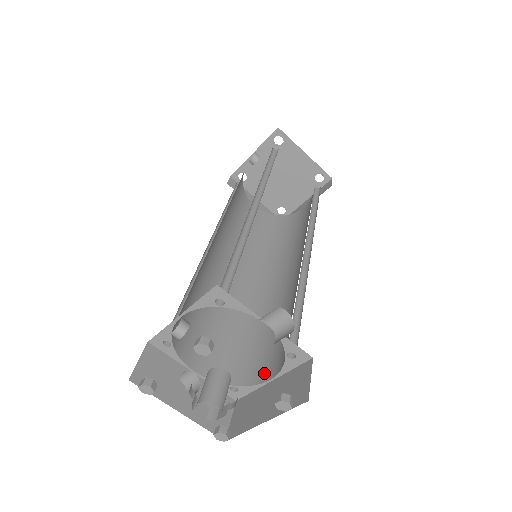
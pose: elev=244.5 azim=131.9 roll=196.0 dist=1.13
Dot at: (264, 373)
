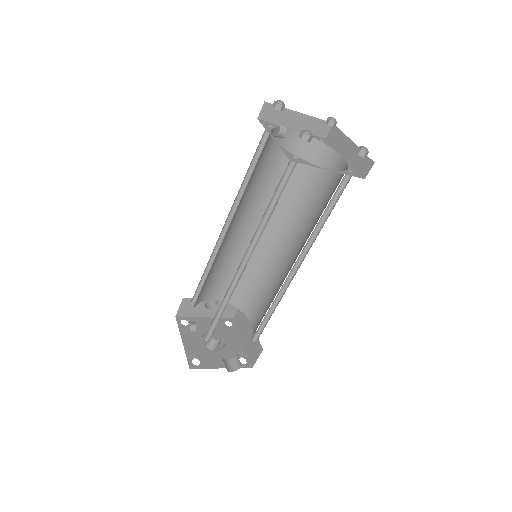
Dot at: (251, 315)
